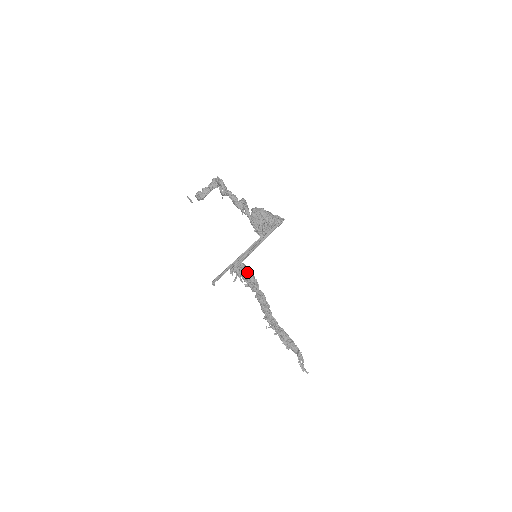
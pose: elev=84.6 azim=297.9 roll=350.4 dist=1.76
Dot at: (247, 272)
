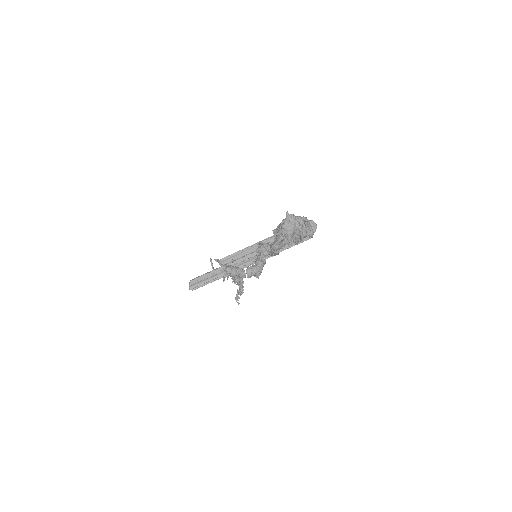
Dot at: occluded
